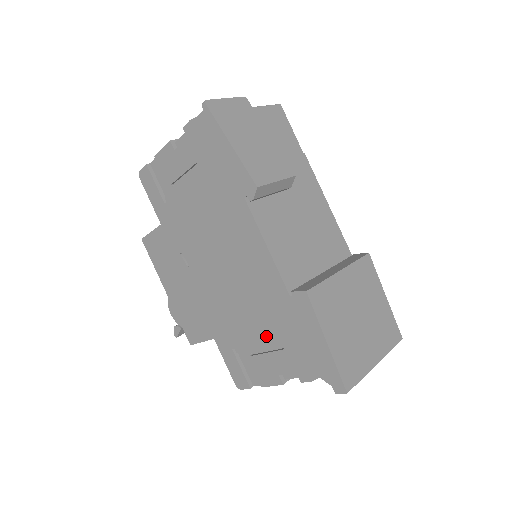
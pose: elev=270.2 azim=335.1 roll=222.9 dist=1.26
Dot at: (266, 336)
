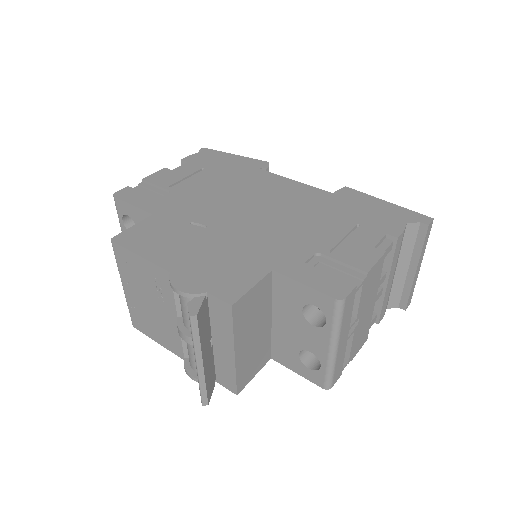
Dot at: (336, 227)
